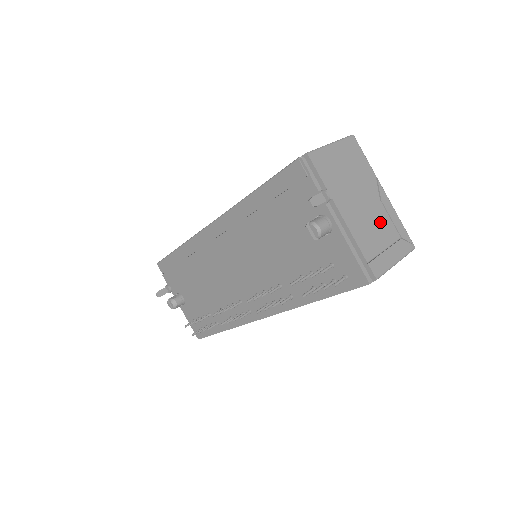
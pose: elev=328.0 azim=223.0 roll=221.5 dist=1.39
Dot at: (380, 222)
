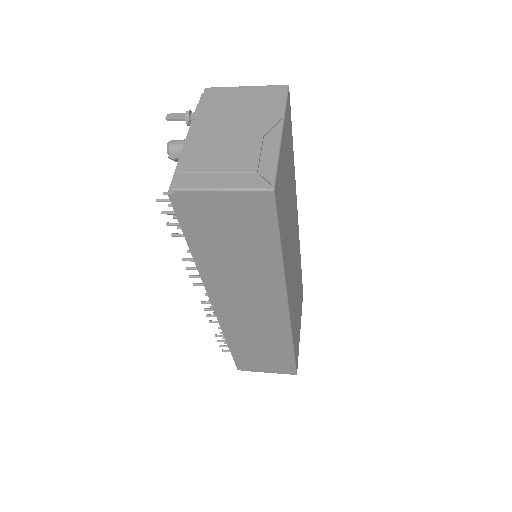
Dot at: (239, 151)
